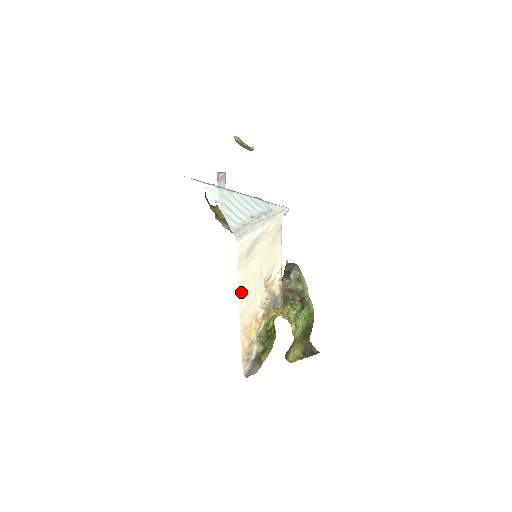
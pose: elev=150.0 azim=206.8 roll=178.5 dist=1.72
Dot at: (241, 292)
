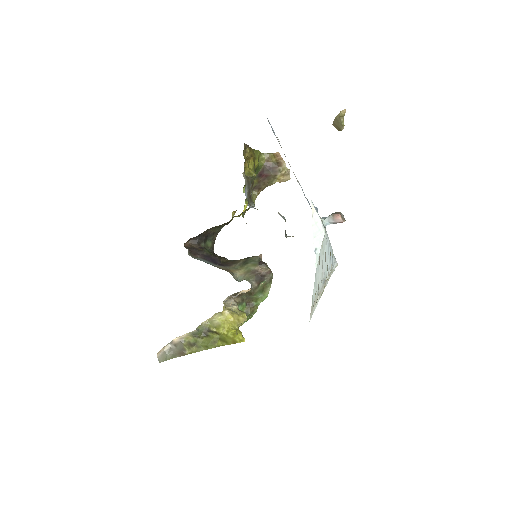
Dot at: occluded
